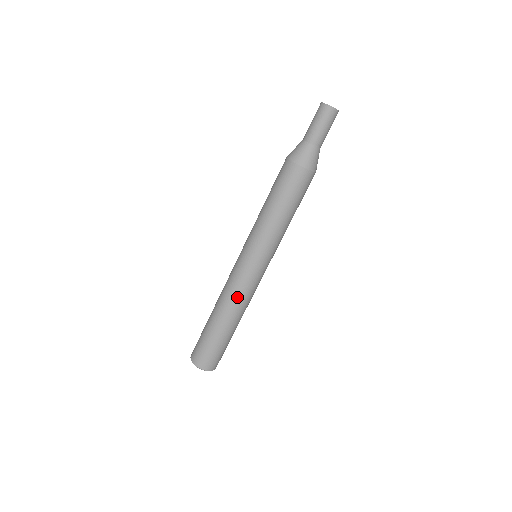
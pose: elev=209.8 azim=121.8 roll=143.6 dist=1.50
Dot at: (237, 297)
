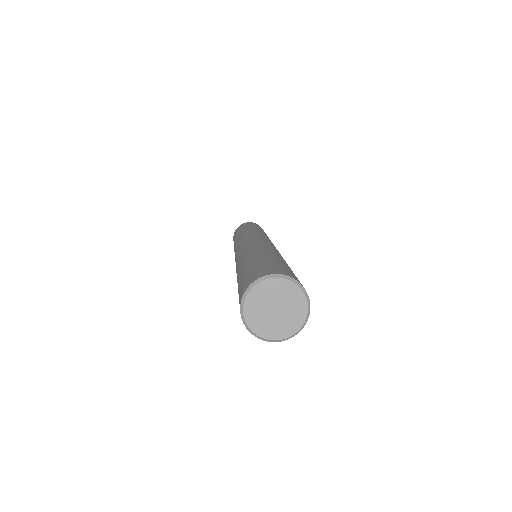
Dot at: occluded
